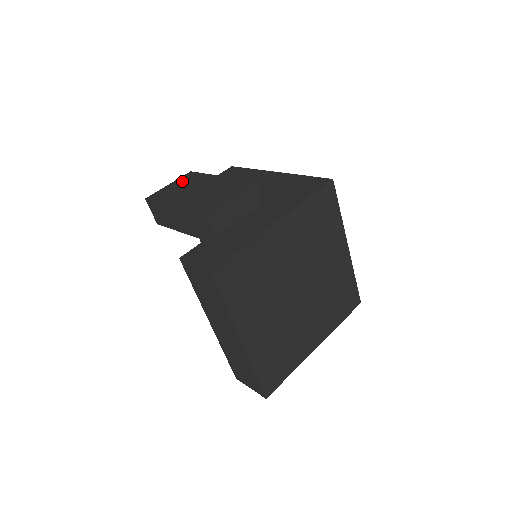
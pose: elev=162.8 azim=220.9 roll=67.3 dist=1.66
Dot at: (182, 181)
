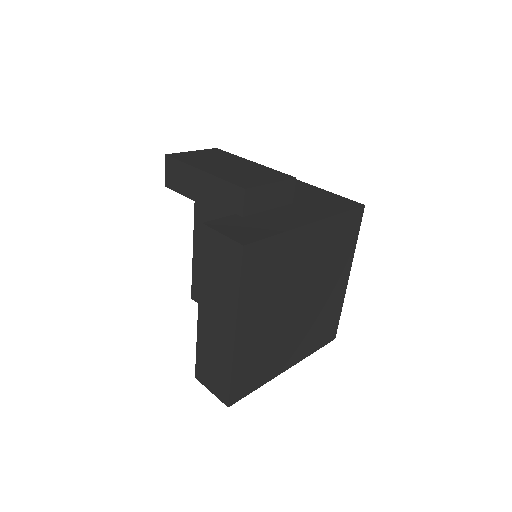
Dot at: (208, 153)
